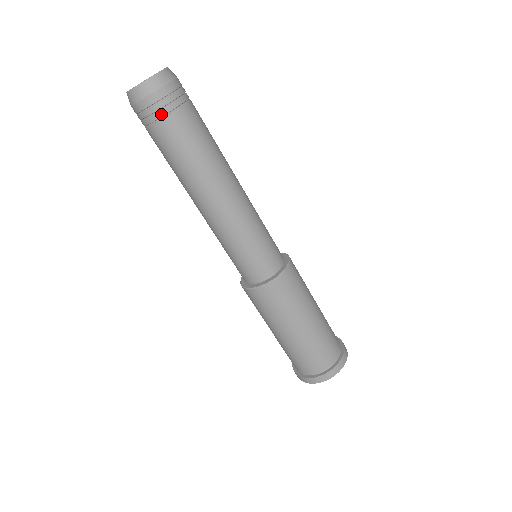
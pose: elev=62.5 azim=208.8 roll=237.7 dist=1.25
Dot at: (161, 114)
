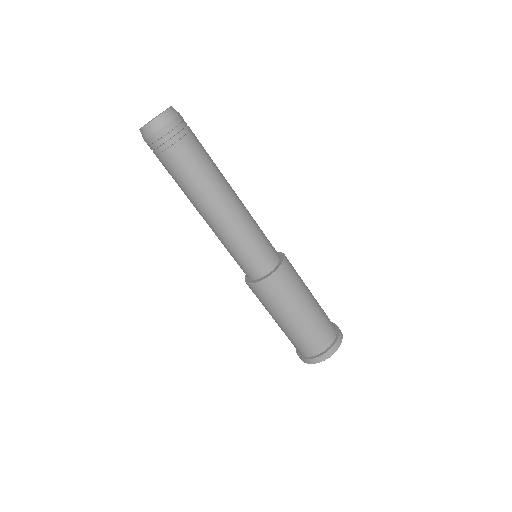
Dot at: (168, 145)
